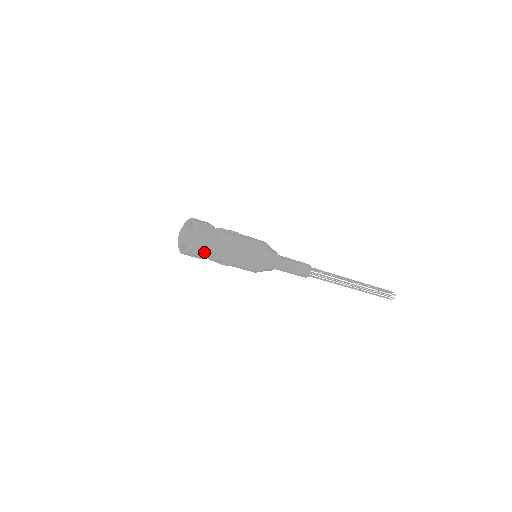
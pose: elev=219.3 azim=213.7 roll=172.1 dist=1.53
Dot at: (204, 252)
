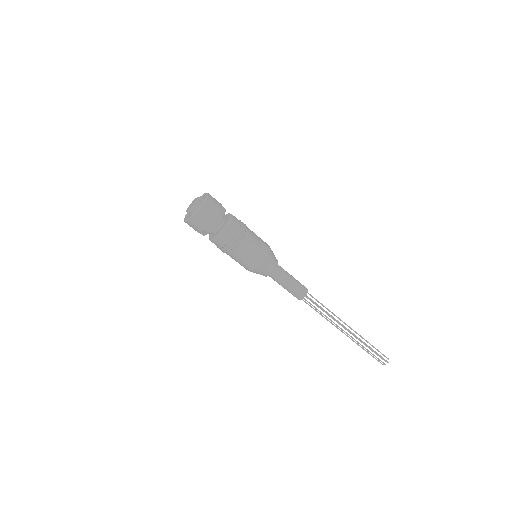
Dot at: (201, 230)
